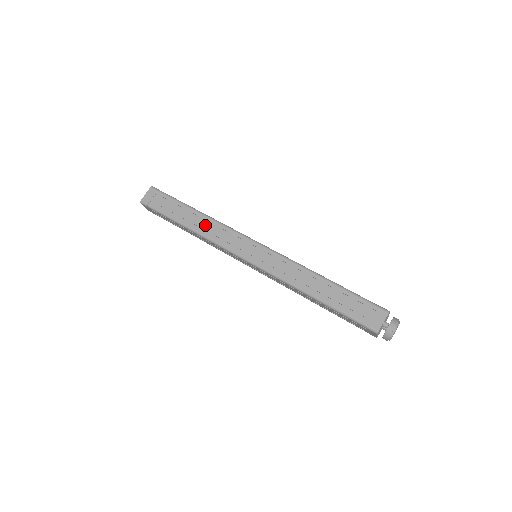
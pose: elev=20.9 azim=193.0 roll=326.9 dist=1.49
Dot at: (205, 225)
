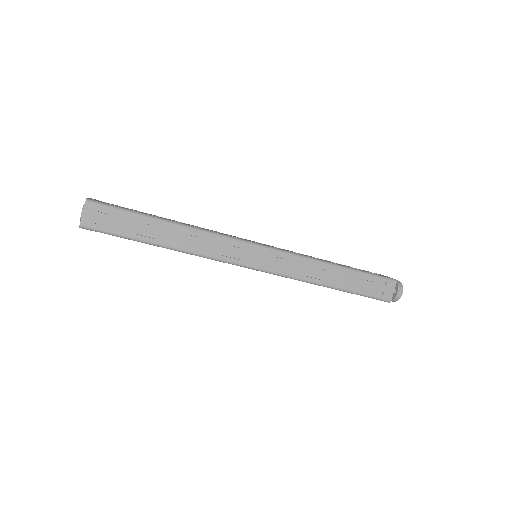
Dot at: (190, 240)
